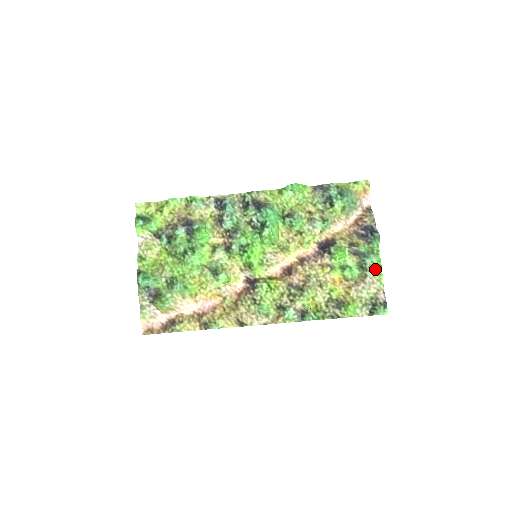
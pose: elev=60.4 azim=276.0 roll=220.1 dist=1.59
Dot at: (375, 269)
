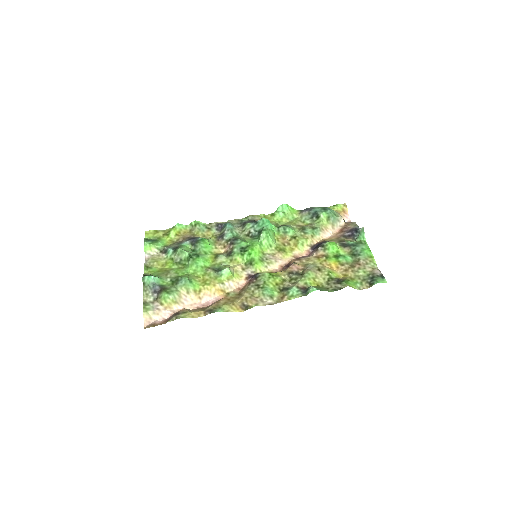
Dot at: (366, 253)
